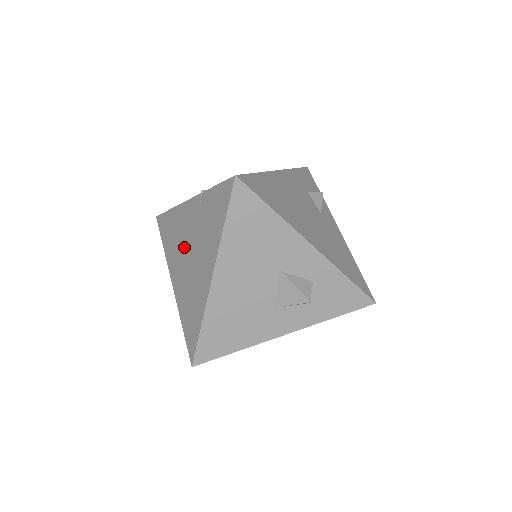
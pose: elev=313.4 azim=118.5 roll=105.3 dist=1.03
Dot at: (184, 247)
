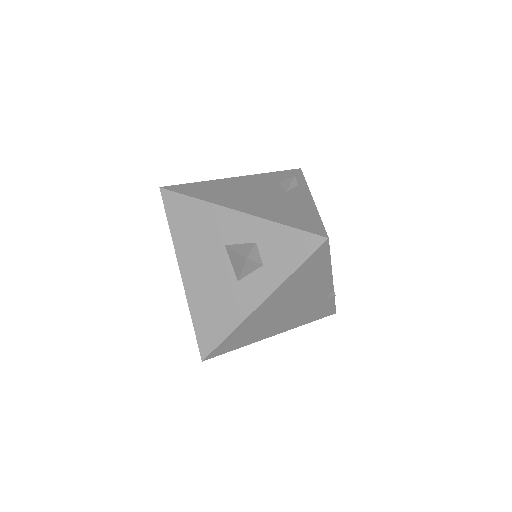
Dot at: occluded
